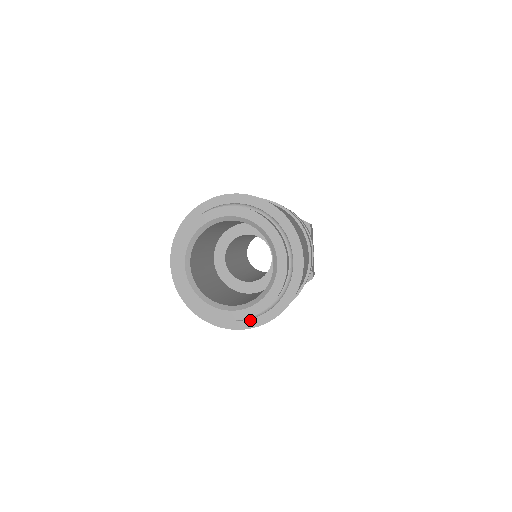
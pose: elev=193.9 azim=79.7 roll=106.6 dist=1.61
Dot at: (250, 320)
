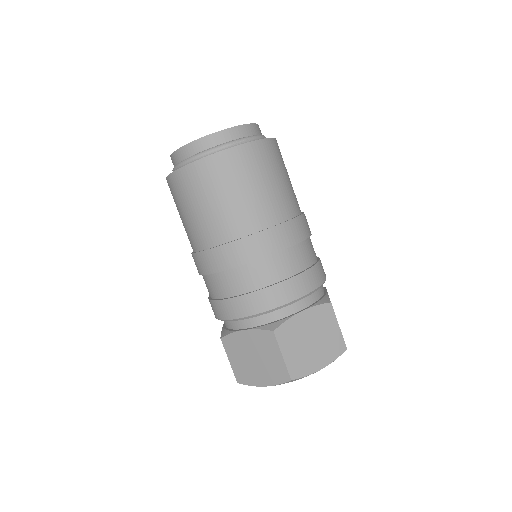
Dot at: occluded
